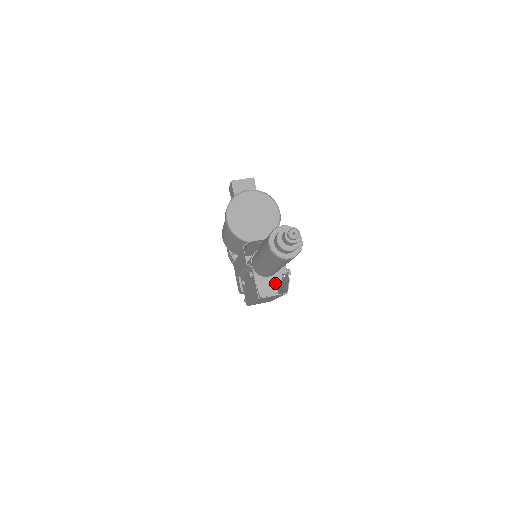
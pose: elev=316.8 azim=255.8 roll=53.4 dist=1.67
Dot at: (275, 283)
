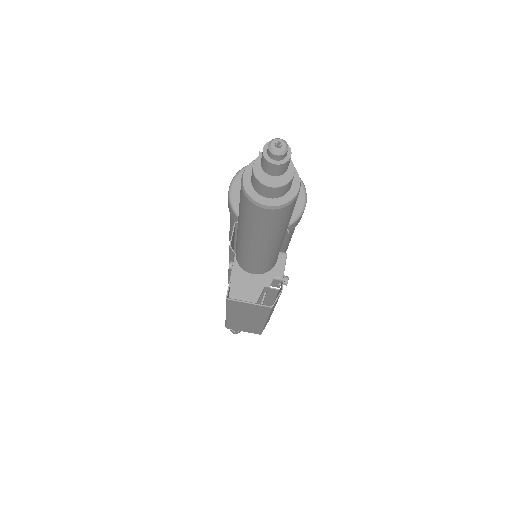
Dot at: (259, 286)
